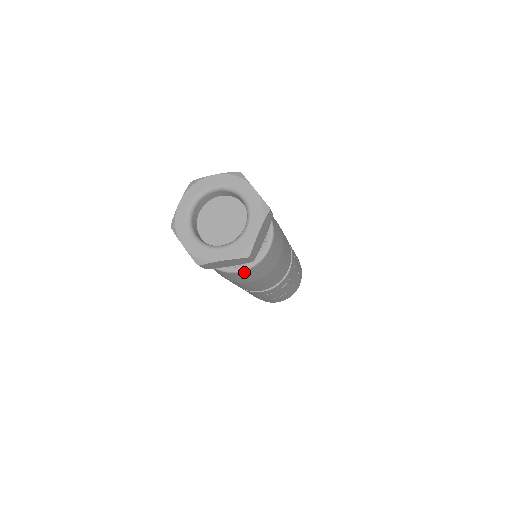
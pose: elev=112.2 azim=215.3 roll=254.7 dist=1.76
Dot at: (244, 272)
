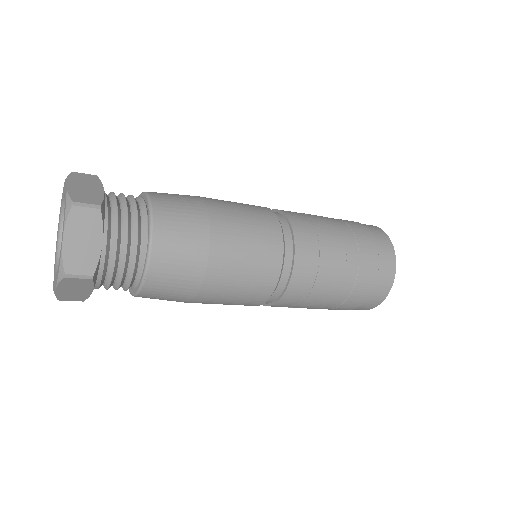
Dot at: occluded
